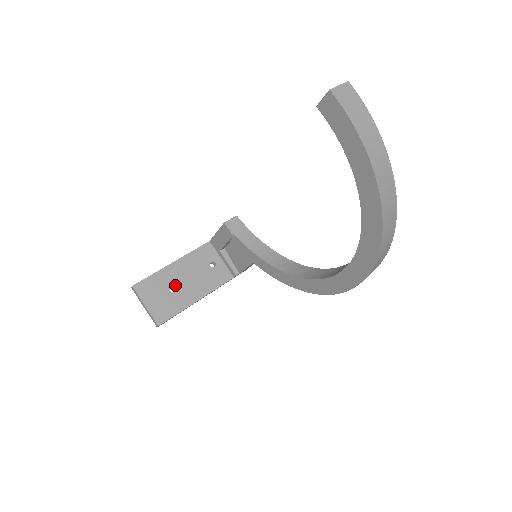
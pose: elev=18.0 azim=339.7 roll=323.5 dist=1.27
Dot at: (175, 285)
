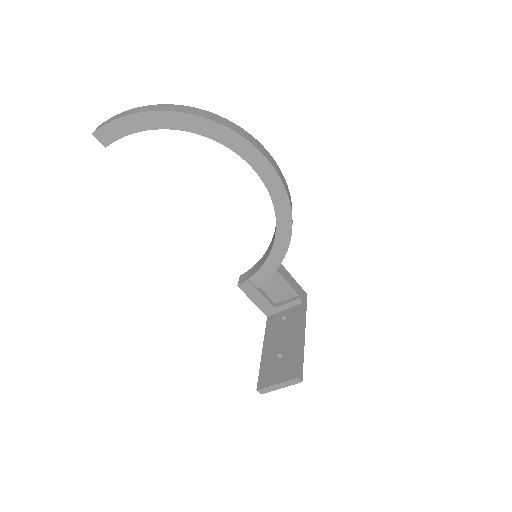
Dot at: (278, 353)
